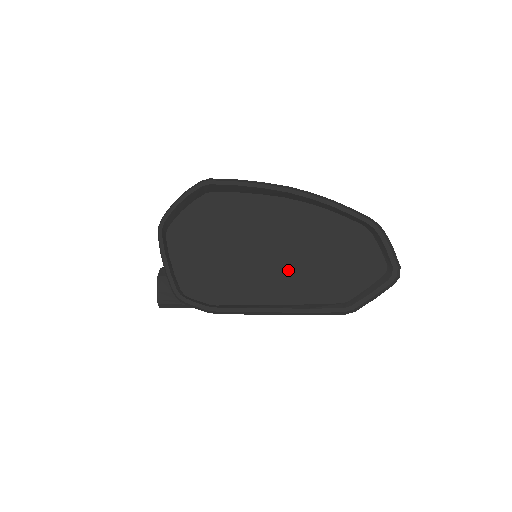
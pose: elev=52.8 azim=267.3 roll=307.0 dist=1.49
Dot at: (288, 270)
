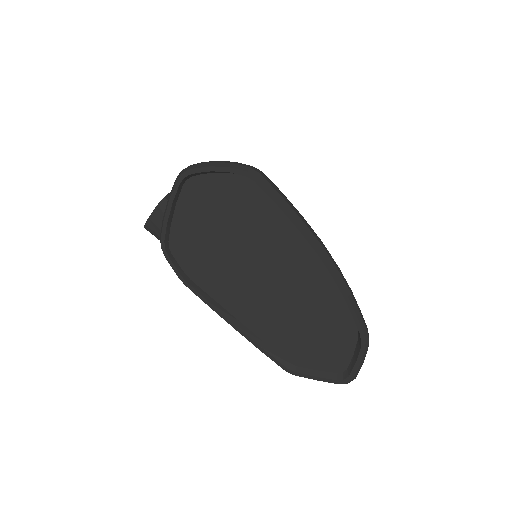
Dot at: (269, 305)
